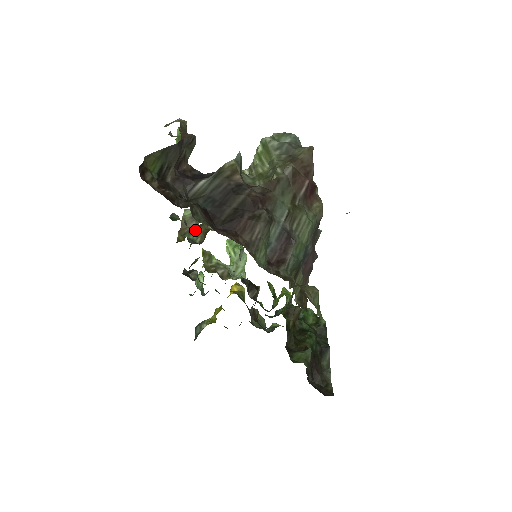
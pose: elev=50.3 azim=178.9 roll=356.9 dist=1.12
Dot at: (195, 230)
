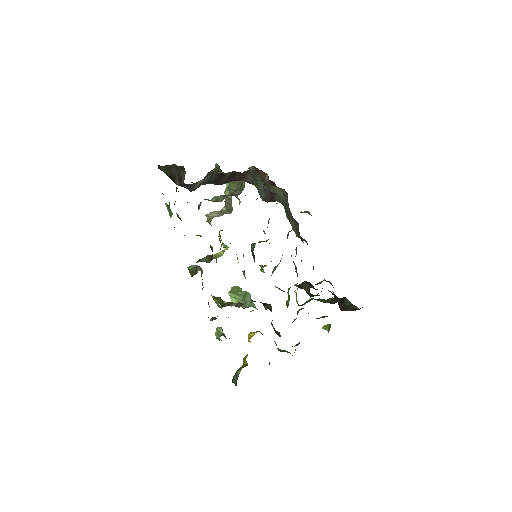
Dot at: (203, 258)
